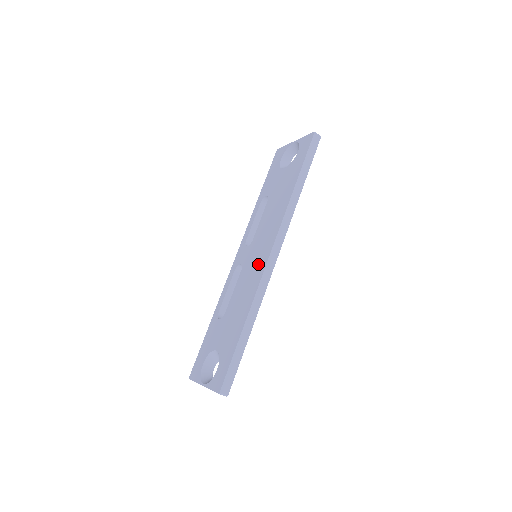
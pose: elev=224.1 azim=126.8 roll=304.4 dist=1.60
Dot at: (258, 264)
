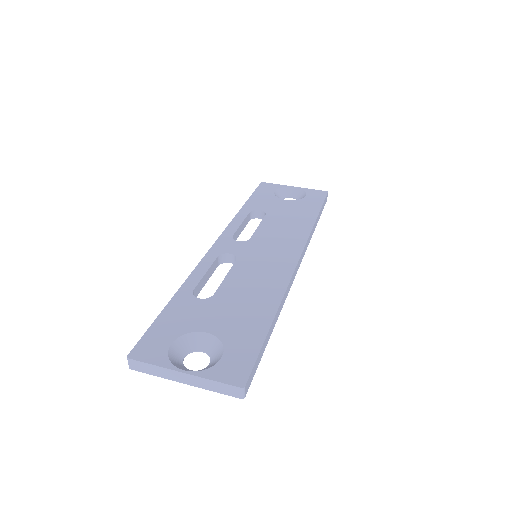
Dot at: (277, 263)
